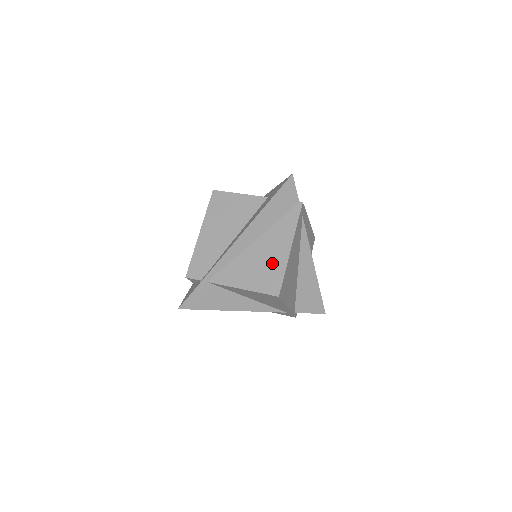
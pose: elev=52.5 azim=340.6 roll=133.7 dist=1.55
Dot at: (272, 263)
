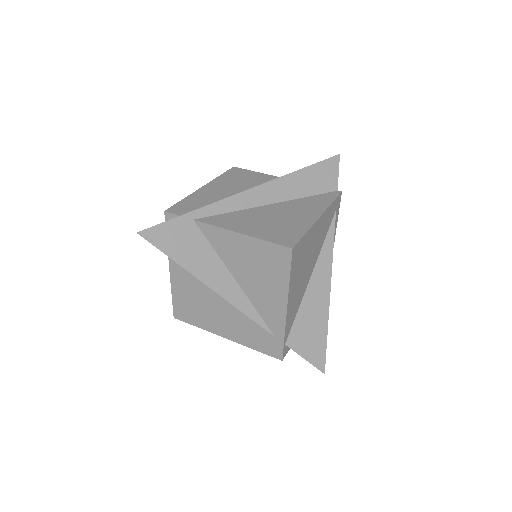
Dot at: (291, 222)
